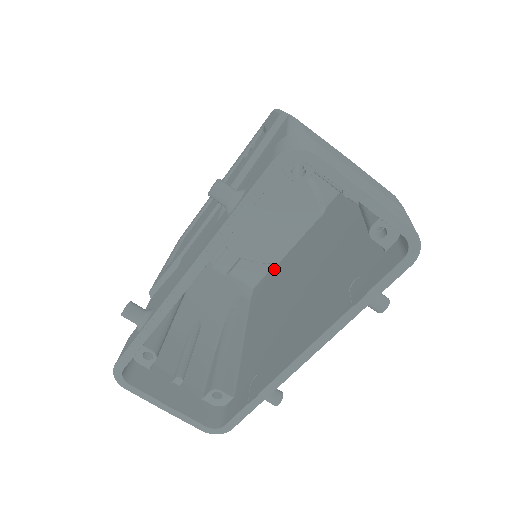
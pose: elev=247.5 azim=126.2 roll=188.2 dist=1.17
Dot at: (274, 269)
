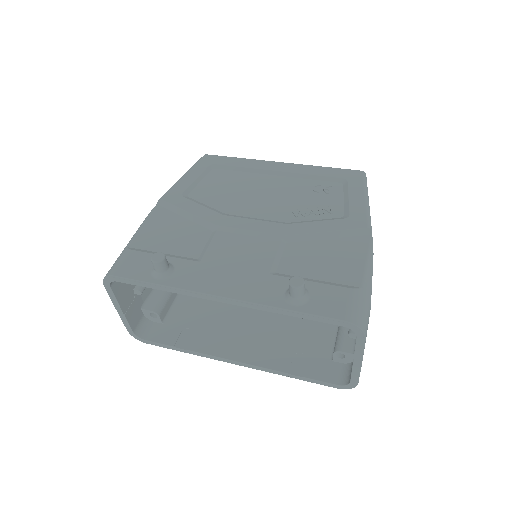
Dot at: occluded
